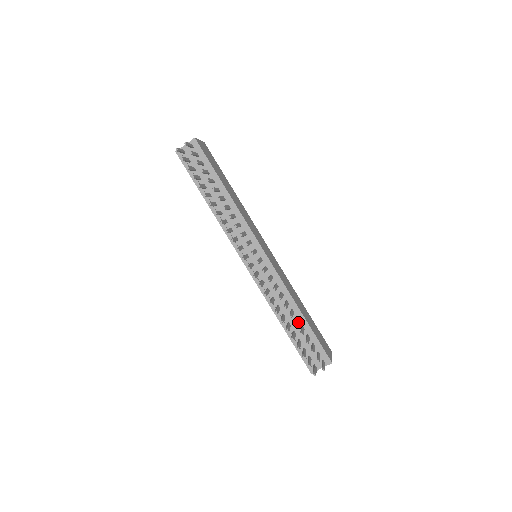
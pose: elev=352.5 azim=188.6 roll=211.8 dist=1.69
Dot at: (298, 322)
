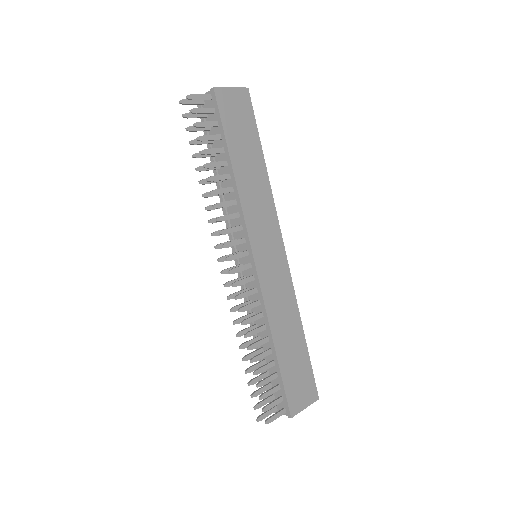
Dot at: (263, 356)
